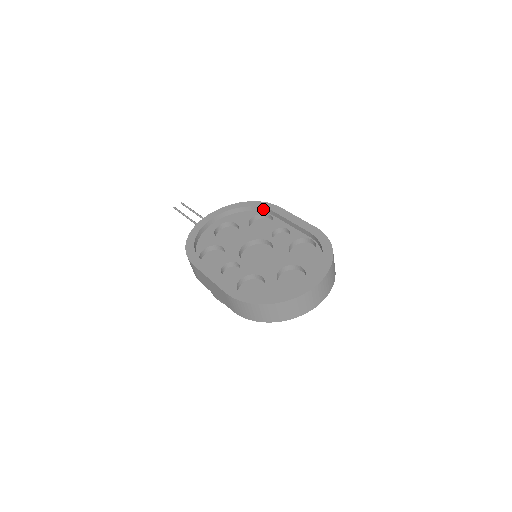
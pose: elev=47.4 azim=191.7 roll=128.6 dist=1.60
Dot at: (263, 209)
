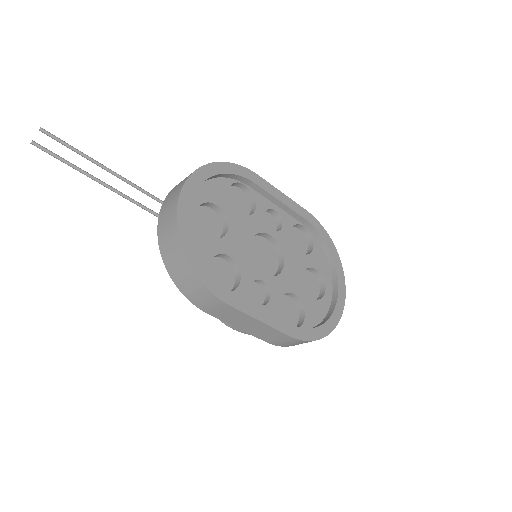
Dot at: (239, 177)
